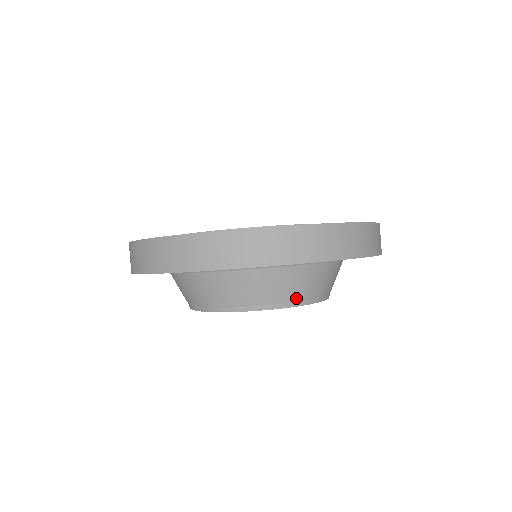
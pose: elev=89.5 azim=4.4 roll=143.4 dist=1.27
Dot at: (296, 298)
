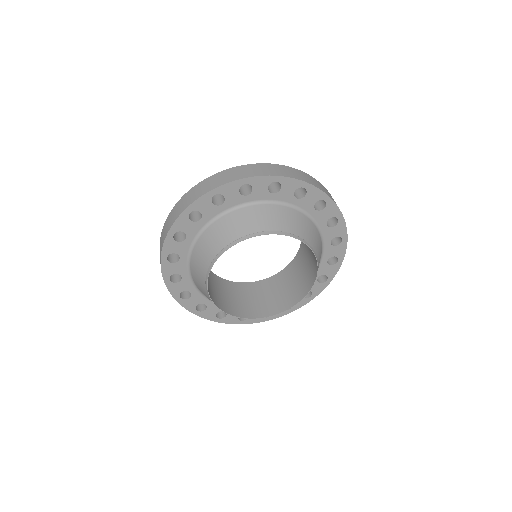
Dot at: (244, 233)
